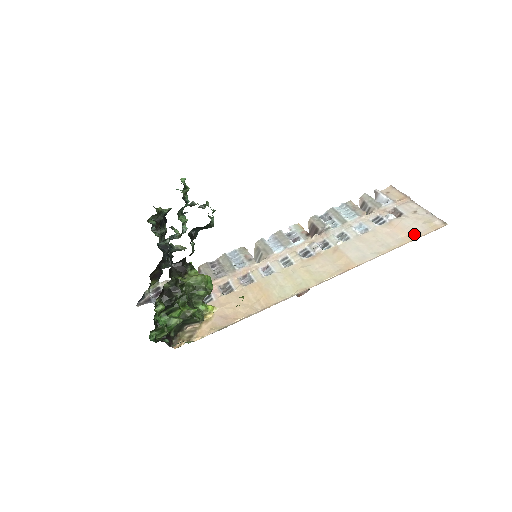
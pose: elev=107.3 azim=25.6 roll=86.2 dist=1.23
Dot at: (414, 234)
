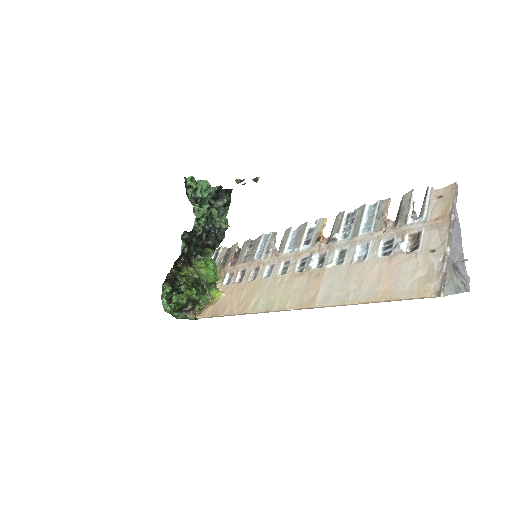
Dot at: (393, 292)
